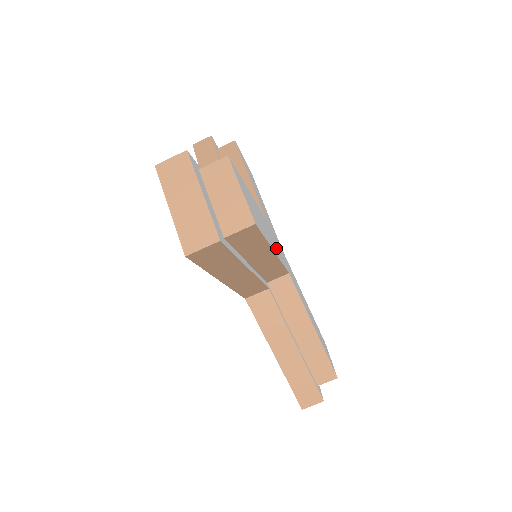
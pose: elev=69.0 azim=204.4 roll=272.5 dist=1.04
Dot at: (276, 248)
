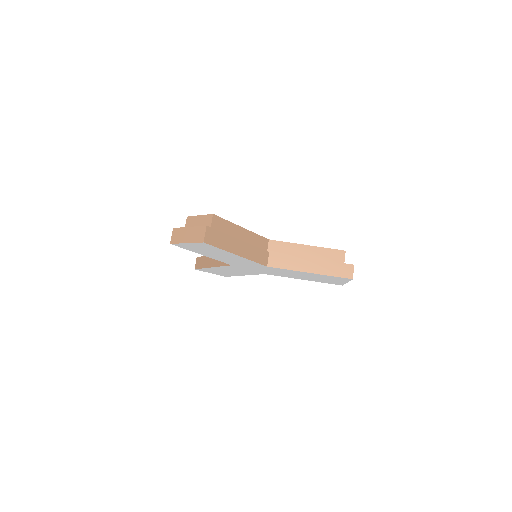
Dot at: occluded
